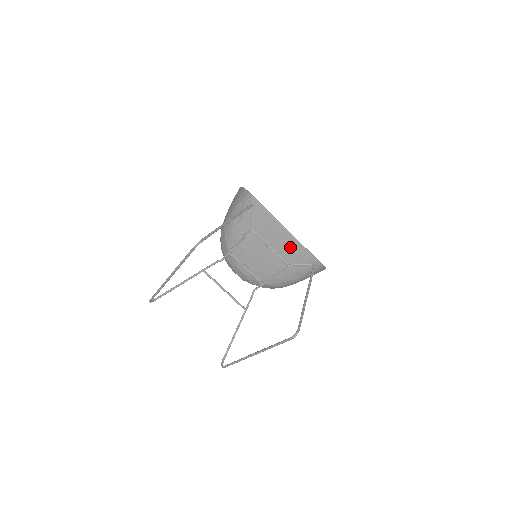
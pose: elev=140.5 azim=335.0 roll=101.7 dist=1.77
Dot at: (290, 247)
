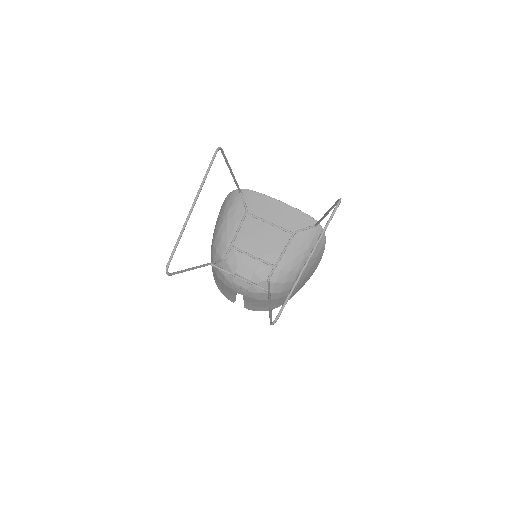
Dot at: (288, 215)
